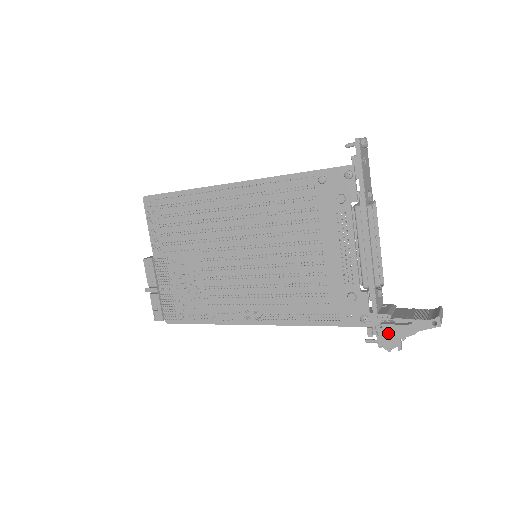
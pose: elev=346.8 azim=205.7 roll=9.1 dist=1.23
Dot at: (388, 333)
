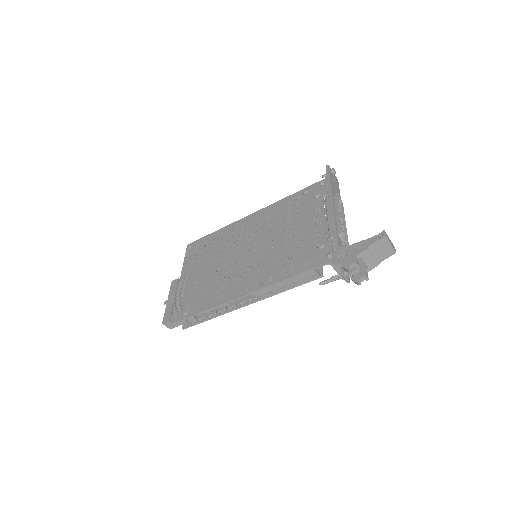
Dot at: (346, 256)
